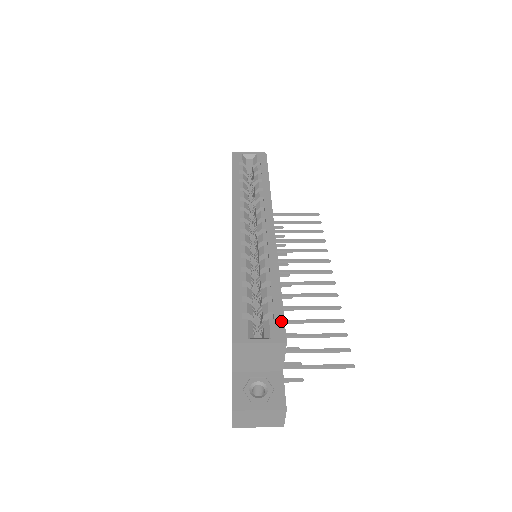
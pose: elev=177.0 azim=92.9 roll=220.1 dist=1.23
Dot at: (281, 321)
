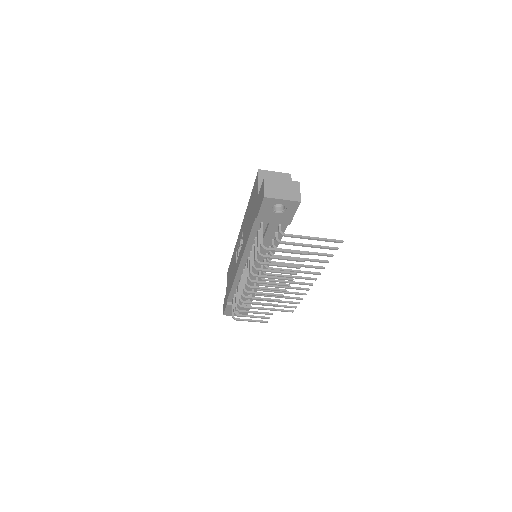
Dot at: occluded
